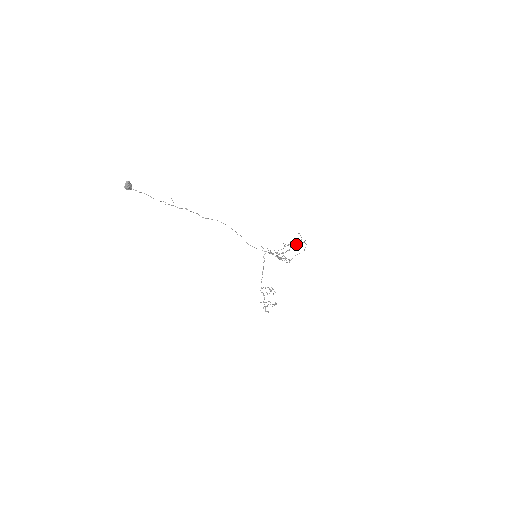
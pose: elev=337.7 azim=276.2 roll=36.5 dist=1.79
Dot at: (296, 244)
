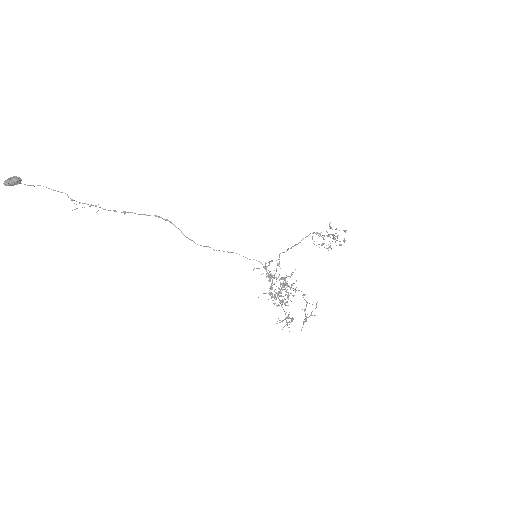
Dot at: (278, 318)
